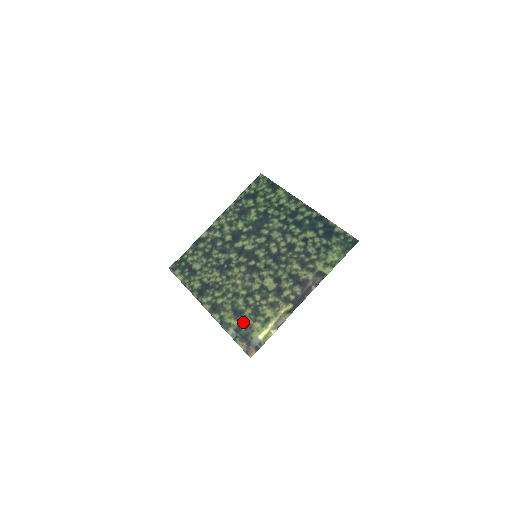
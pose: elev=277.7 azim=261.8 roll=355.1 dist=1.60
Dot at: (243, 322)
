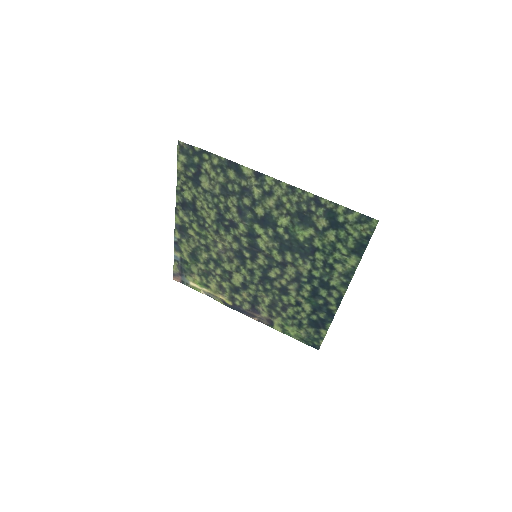
Dot at: (191, 265)
